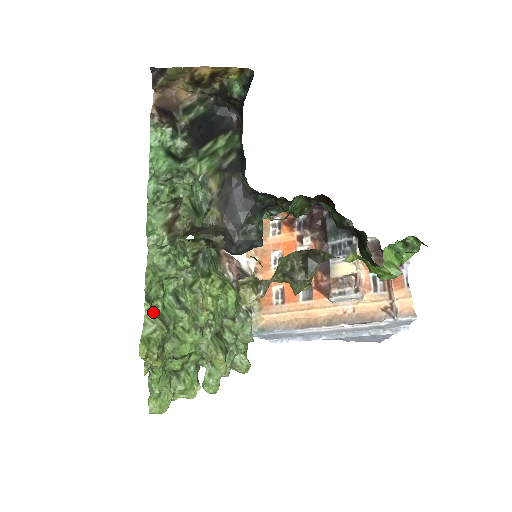
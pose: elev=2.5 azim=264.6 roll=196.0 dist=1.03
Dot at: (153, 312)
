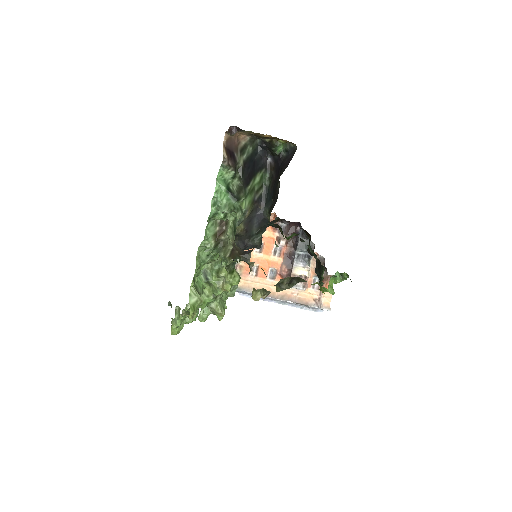
Dot at: (194, 287)
